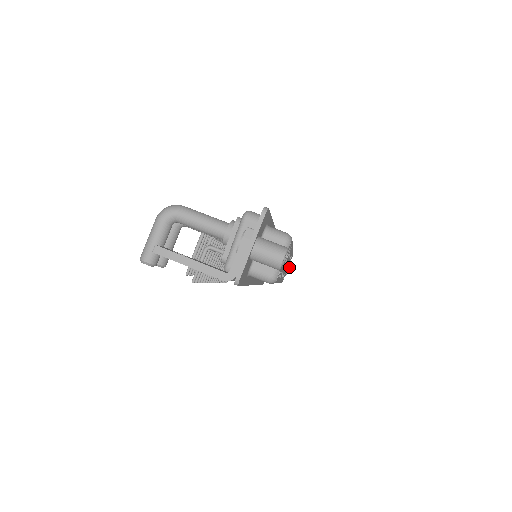
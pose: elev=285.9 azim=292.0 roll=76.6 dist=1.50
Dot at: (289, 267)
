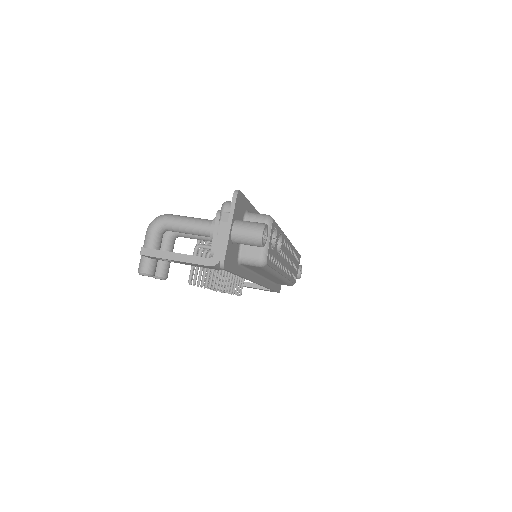
Dot at: (301, 270)
